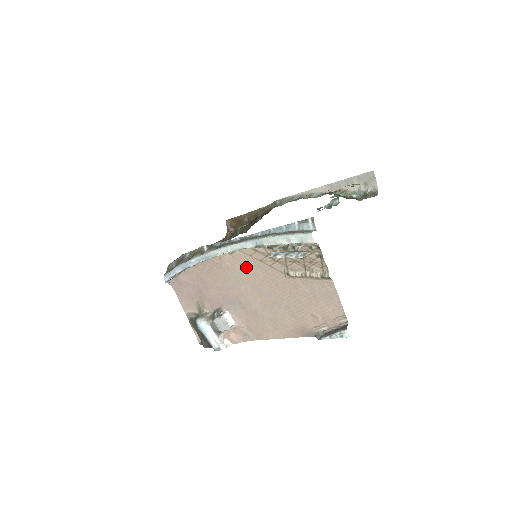
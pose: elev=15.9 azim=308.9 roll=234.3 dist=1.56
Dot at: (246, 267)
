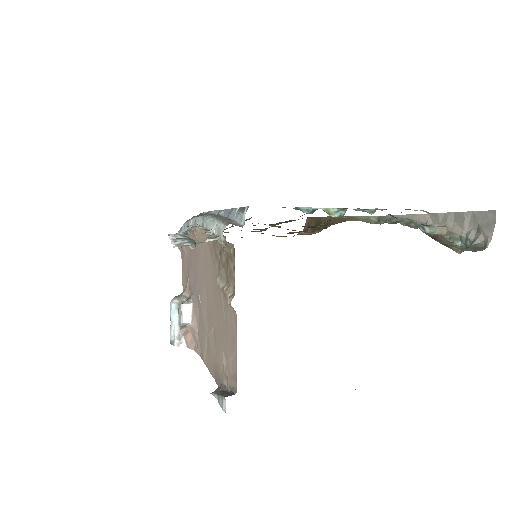
Dot at: (205, 254)
